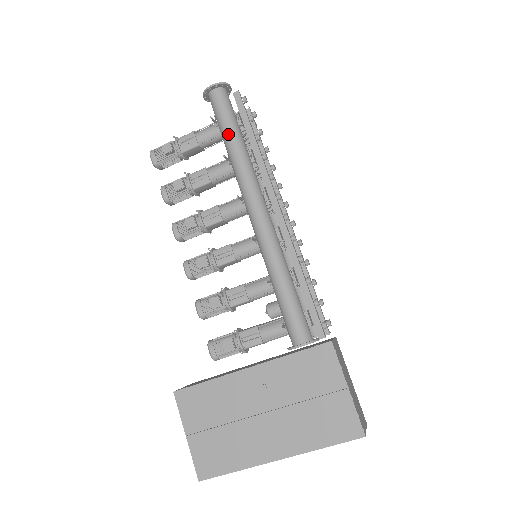
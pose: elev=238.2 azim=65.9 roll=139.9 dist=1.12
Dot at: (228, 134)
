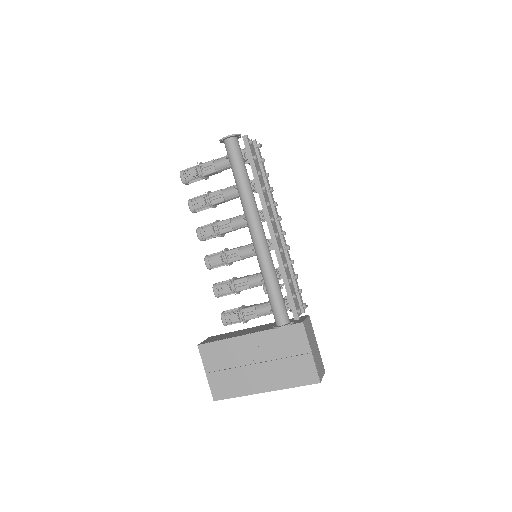
Dot at: (237, 175)
